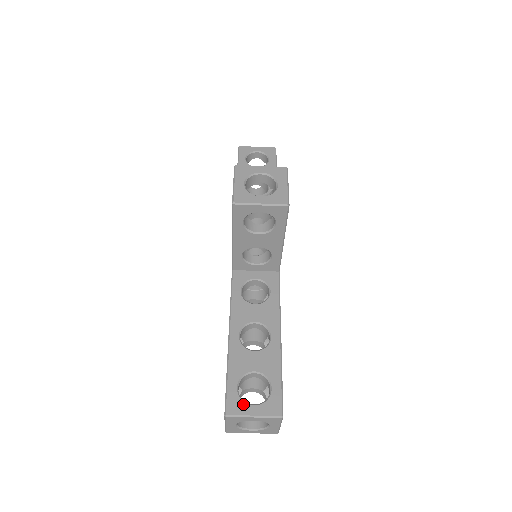
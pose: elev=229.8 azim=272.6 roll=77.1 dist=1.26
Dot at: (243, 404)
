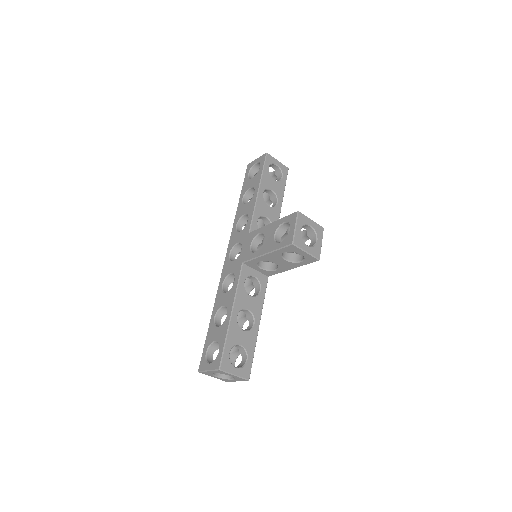
Dot at: (231, 365)
